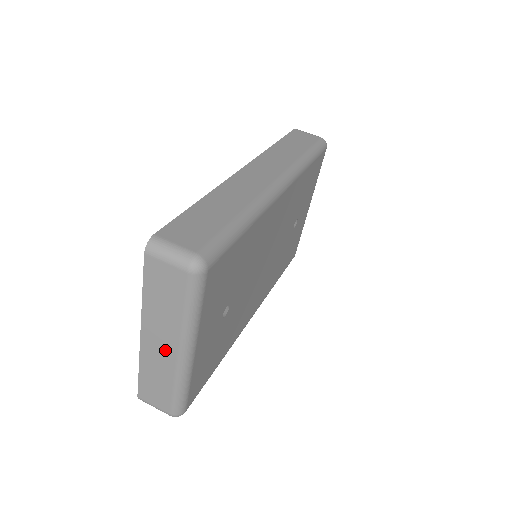
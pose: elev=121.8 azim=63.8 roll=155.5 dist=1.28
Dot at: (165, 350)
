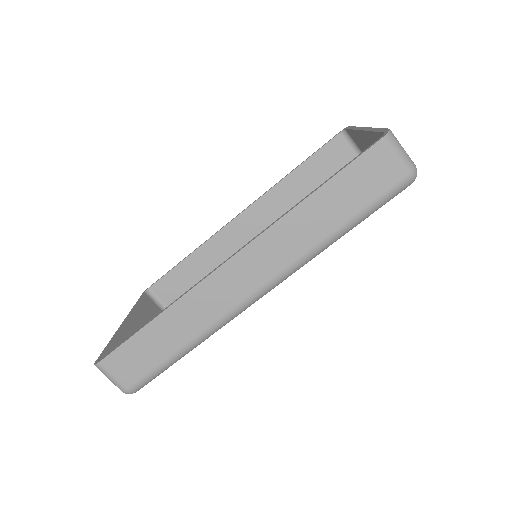
Dot at: occluded
